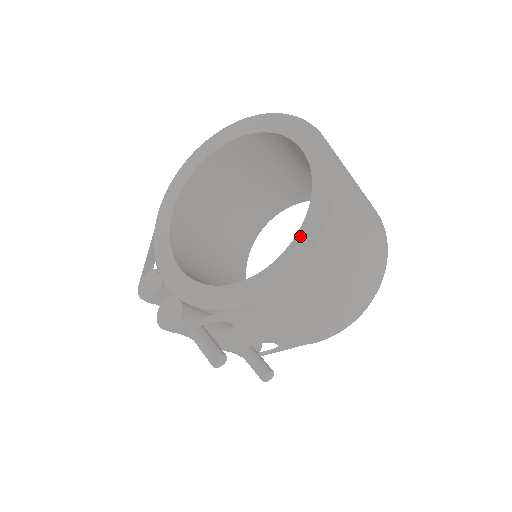
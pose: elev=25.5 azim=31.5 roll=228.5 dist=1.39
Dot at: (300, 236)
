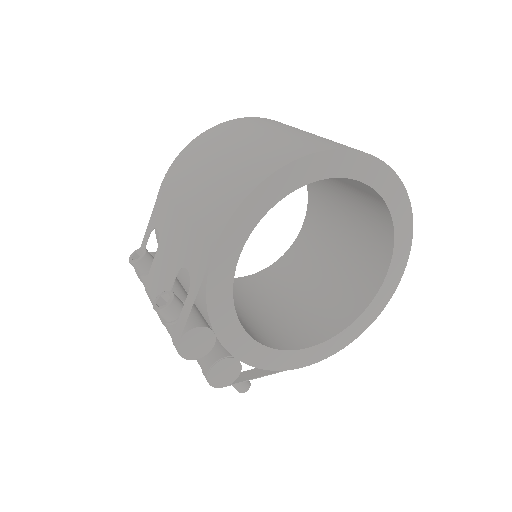
Dot at: (363, 317)
